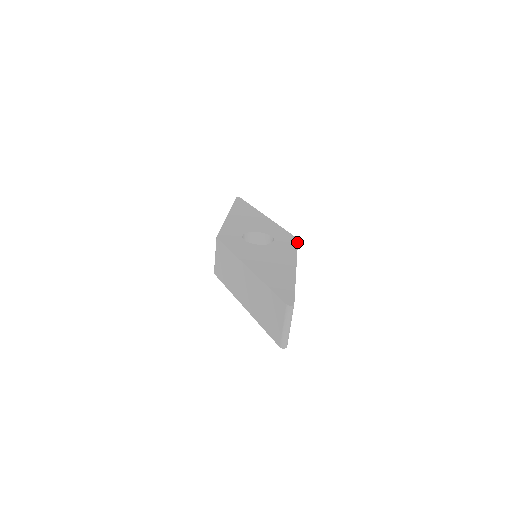
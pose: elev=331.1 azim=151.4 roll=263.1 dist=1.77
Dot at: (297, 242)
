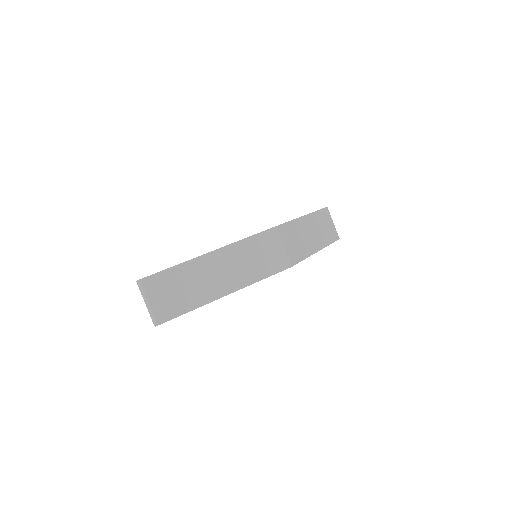
Dot at: occluded
